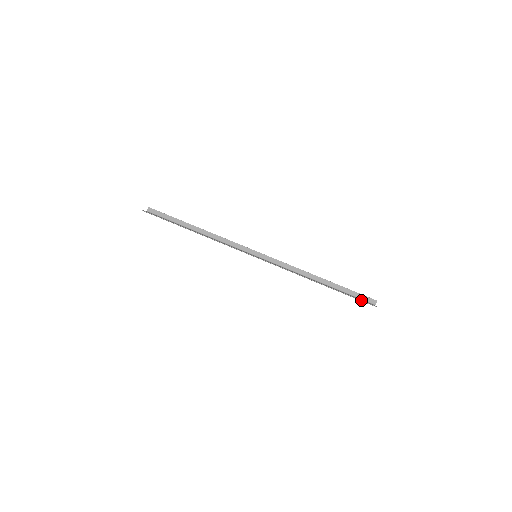
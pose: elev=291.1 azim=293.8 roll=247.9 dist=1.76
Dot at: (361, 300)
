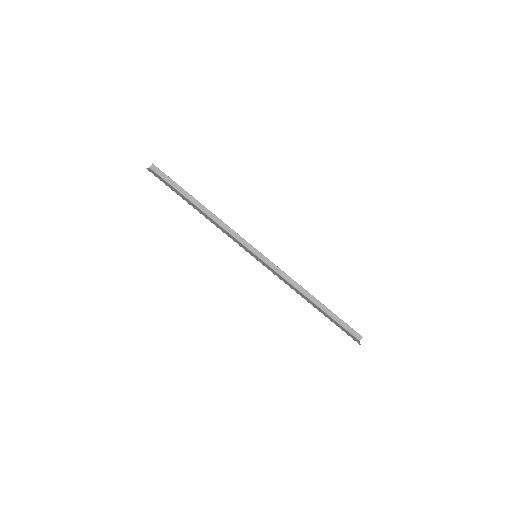
Dot at: (348, 334)
